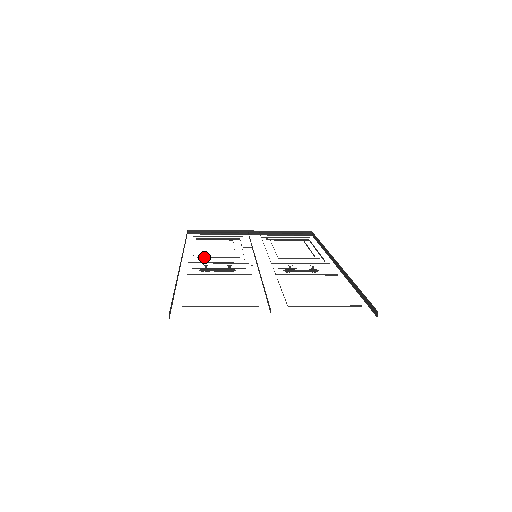
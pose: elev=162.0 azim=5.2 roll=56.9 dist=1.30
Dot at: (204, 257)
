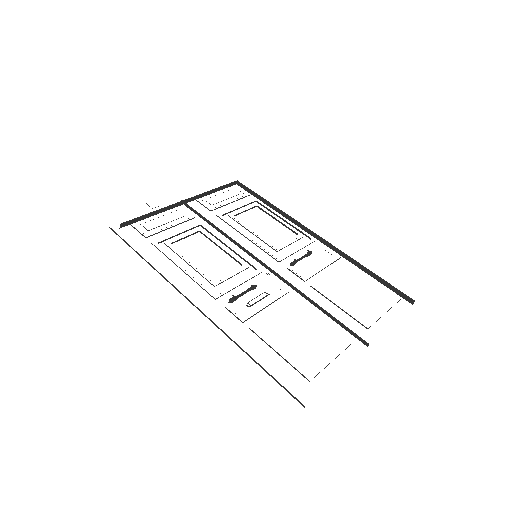
Dot at: (220, 283)
